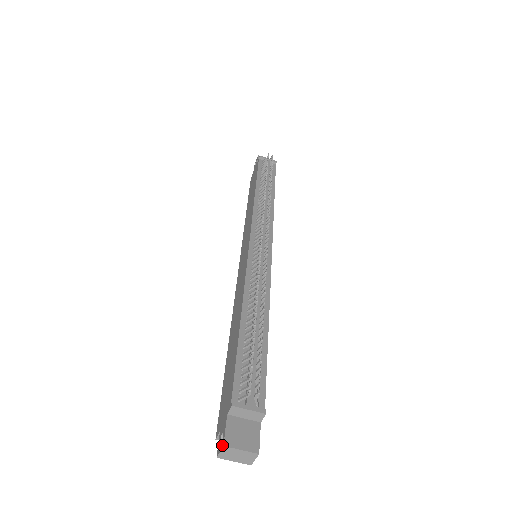
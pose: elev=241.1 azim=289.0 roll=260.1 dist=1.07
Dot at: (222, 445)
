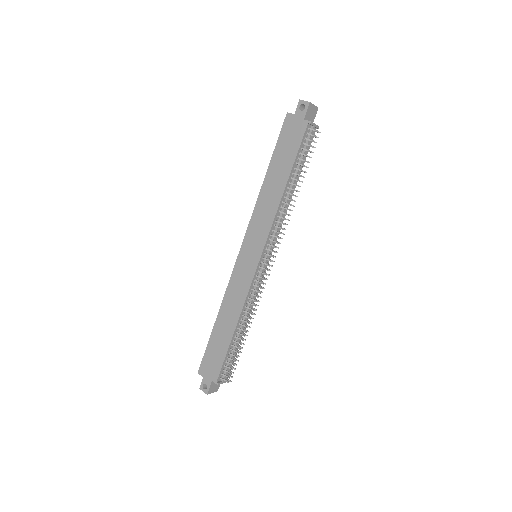
Dot at: (206, 393)
